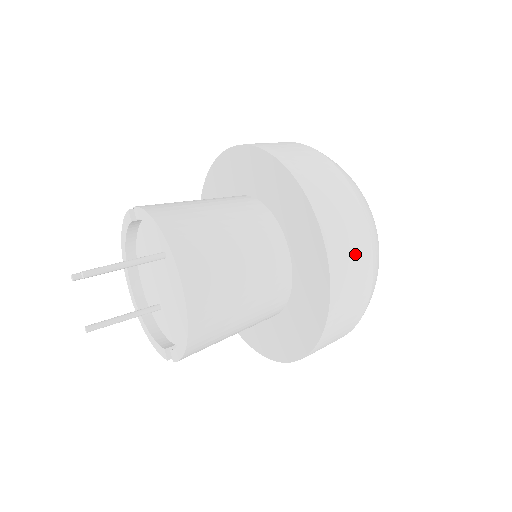
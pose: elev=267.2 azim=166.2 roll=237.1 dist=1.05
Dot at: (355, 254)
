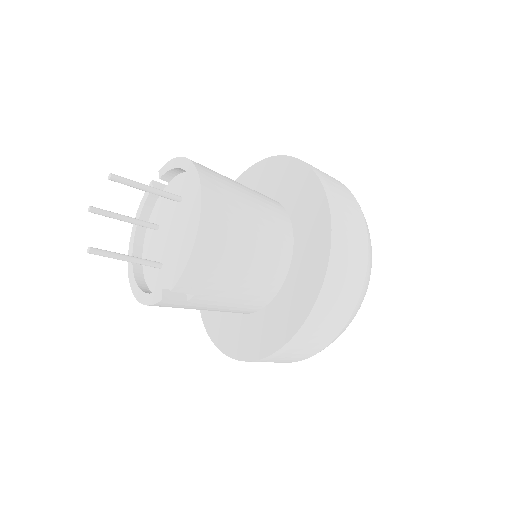
Dot at: (351, 214)
